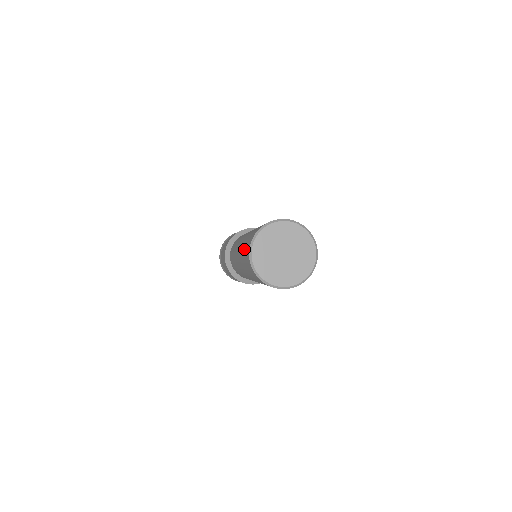
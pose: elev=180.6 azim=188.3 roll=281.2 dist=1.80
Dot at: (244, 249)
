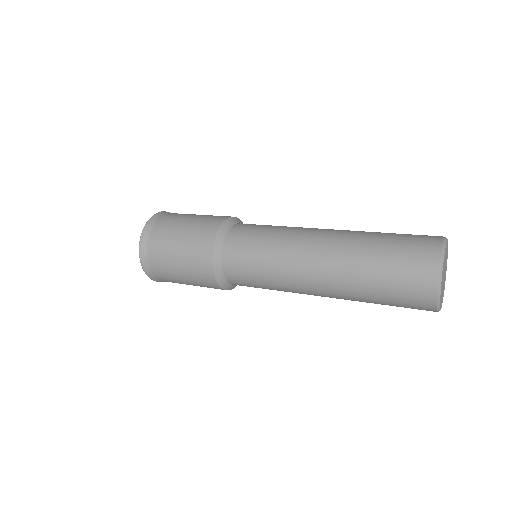
Dot at: (390, 269)
